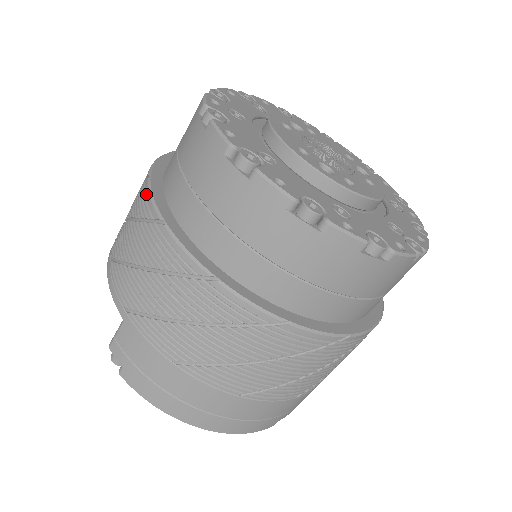
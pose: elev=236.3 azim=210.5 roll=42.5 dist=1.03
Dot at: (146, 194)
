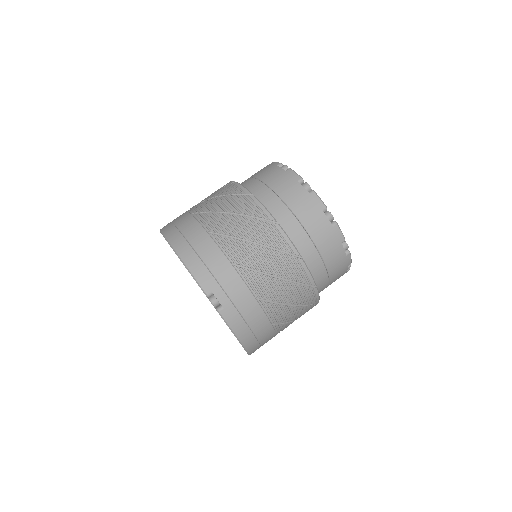
Dot at: occluded
